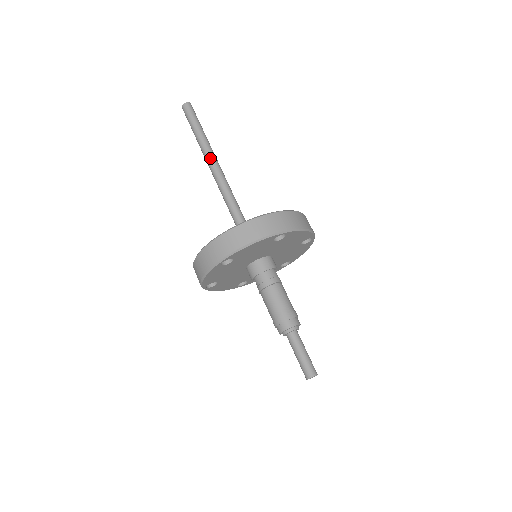
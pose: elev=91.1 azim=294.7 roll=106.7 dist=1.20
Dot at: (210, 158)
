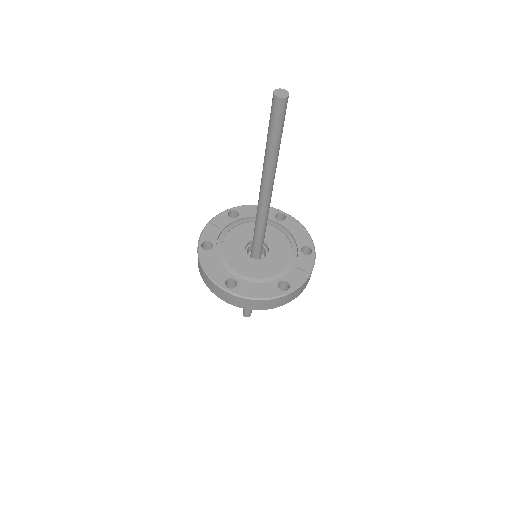
Dot at: (268, 178)
